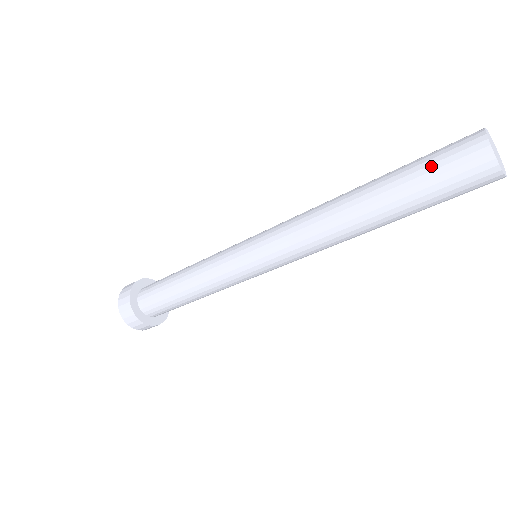
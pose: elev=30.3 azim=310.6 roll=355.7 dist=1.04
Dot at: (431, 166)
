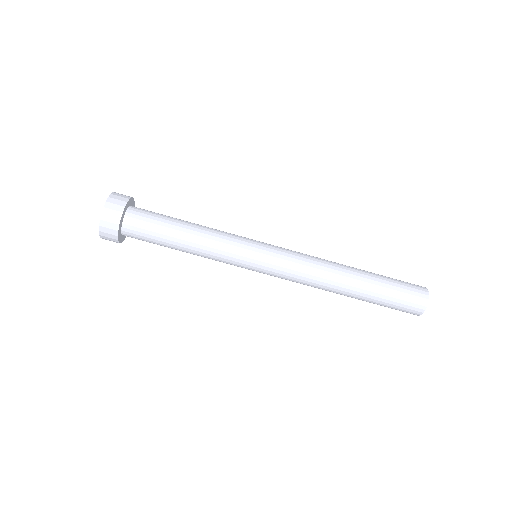
Dot at: (400, 288)
